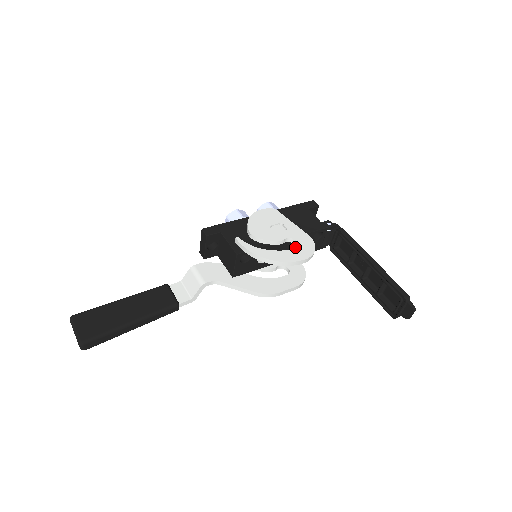
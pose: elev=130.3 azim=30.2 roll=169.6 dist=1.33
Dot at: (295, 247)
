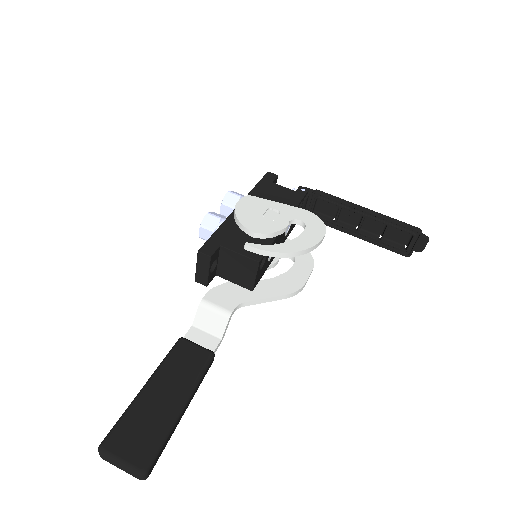
Dot at: (305, 227)
